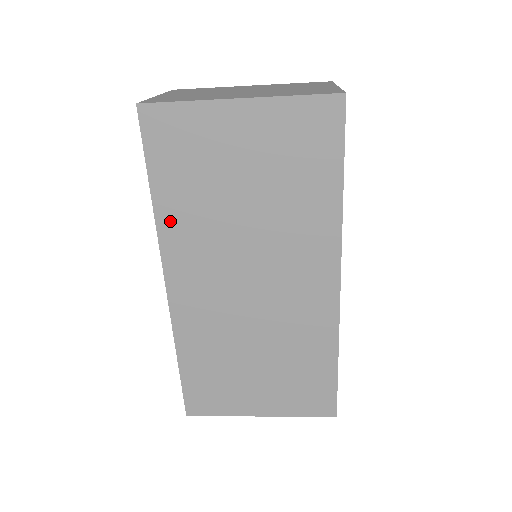
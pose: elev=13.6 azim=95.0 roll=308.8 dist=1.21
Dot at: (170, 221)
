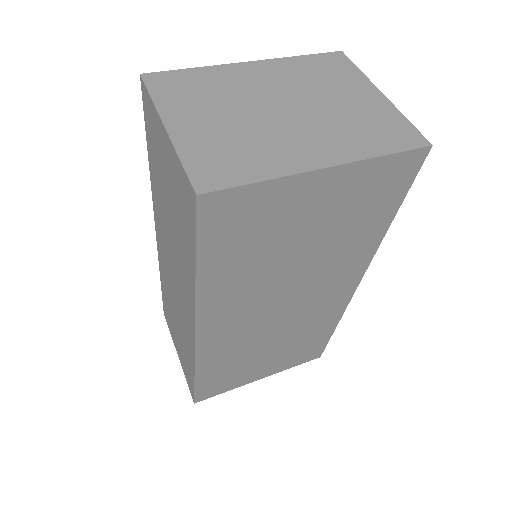
Dot at: (213, 289)
